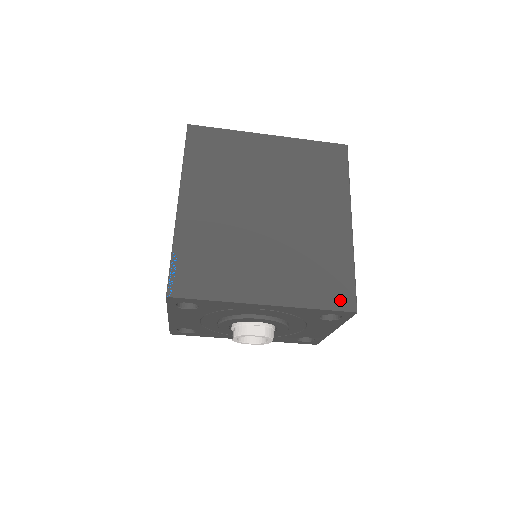
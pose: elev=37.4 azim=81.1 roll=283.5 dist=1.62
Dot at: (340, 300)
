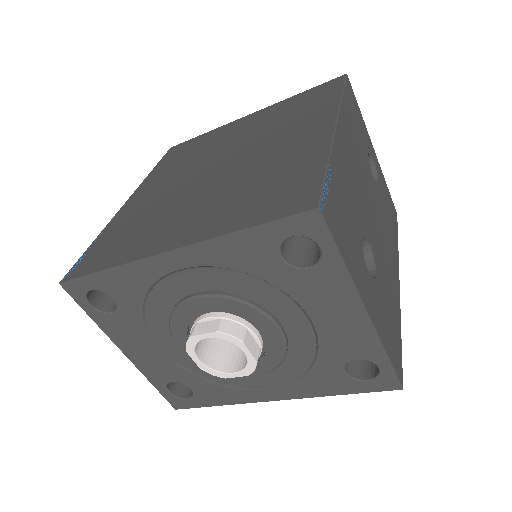
Dot at: (290, 204)
